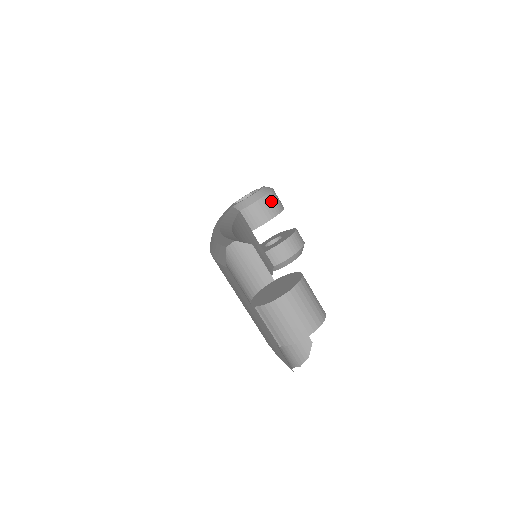
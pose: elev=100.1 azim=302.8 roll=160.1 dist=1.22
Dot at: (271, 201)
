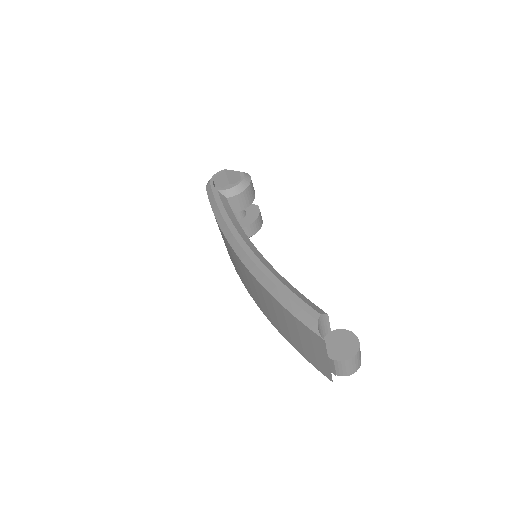
Dot at: (251, 190)
